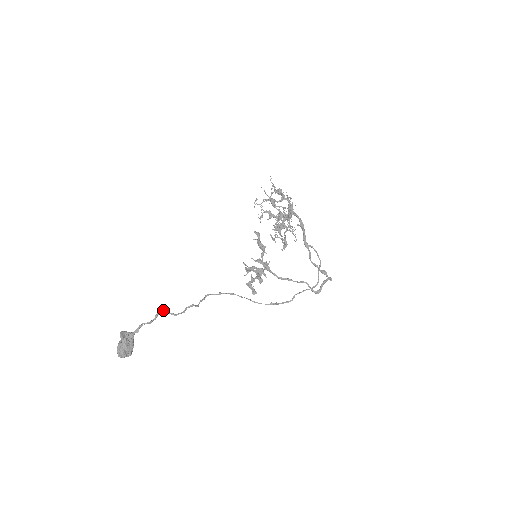
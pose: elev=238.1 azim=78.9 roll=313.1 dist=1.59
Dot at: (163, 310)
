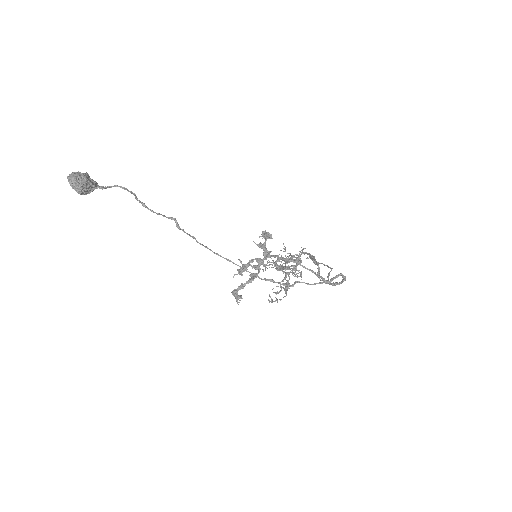
Dot at: (141, 202)
